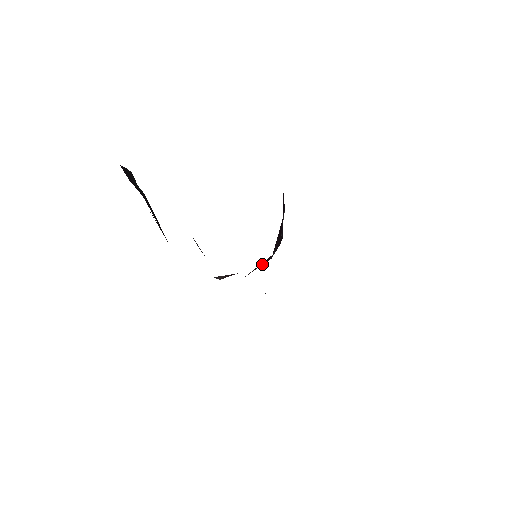
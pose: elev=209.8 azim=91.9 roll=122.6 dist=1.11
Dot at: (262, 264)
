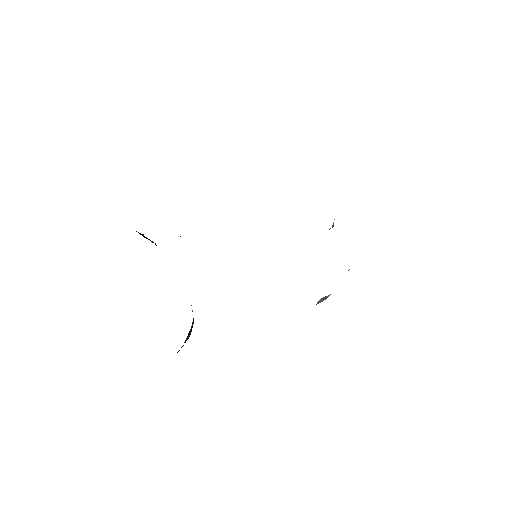
Dot at: occluded
